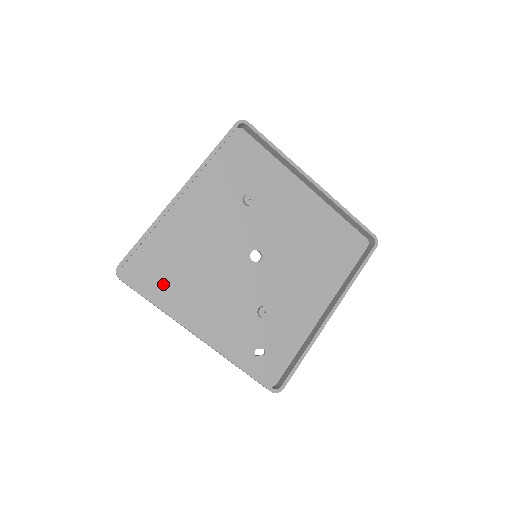
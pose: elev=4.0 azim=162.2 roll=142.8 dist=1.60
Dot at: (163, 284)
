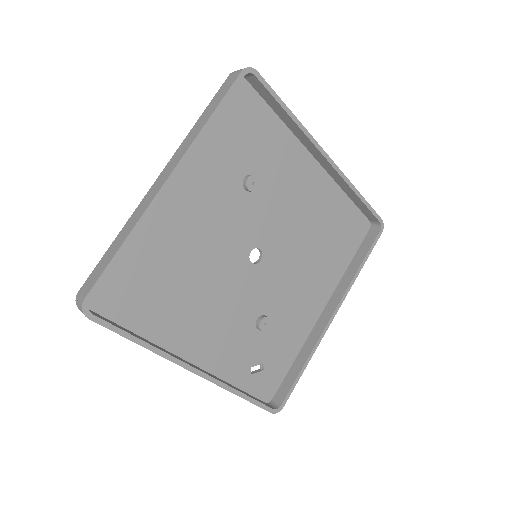
Dot at: (143, 309)
